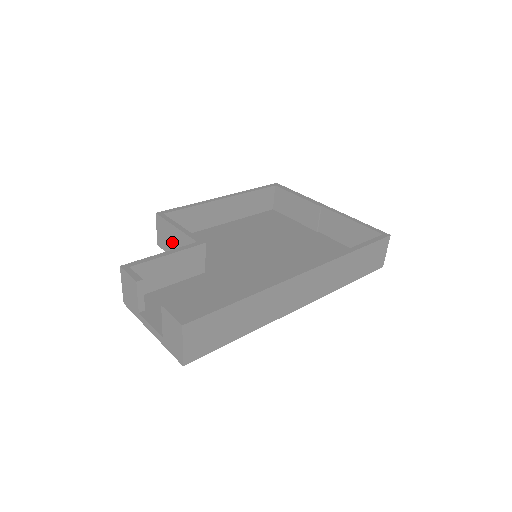
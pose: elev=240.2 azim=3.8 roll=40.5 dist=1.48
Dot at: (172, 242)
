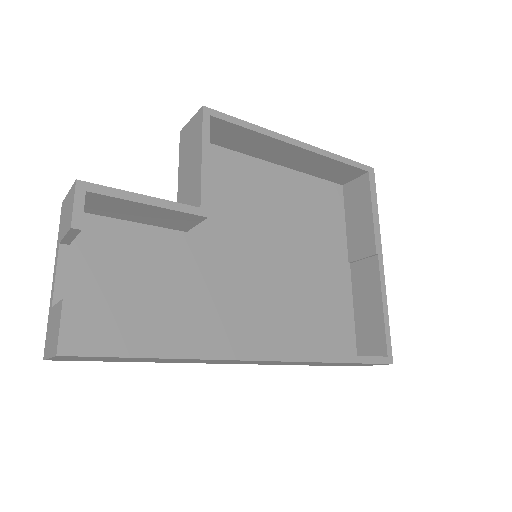
Dot at: (189, 158)
